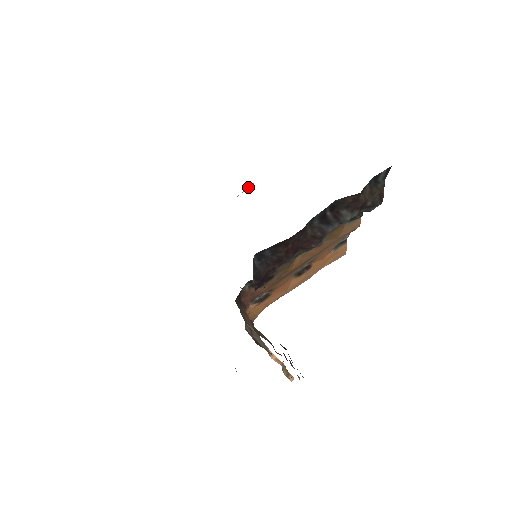
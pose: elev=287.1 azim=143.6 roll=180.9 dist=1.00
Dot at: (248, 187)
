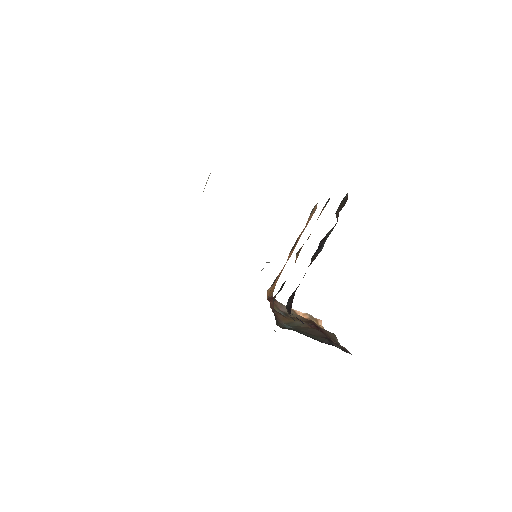
Dot at: occluded
